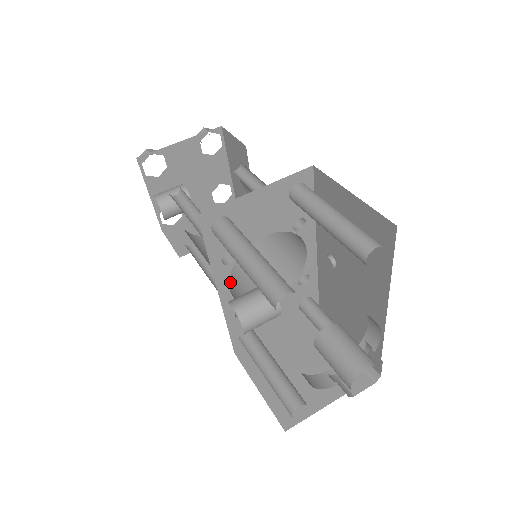
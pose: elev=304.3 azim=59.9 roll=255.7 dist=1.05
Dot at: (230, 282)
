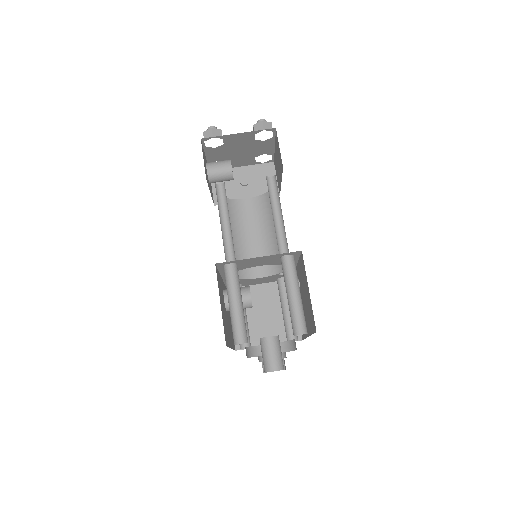
Dot at: (237, 255)
